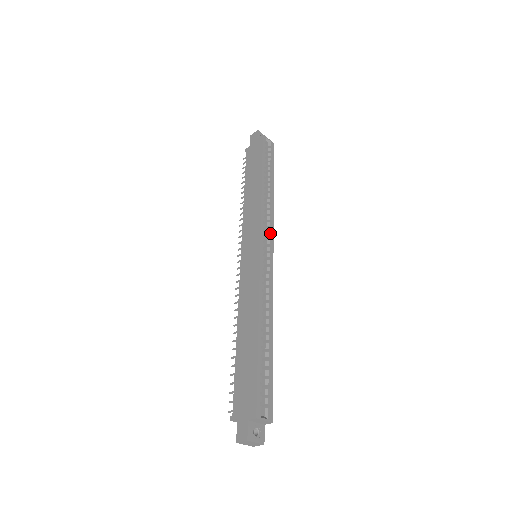
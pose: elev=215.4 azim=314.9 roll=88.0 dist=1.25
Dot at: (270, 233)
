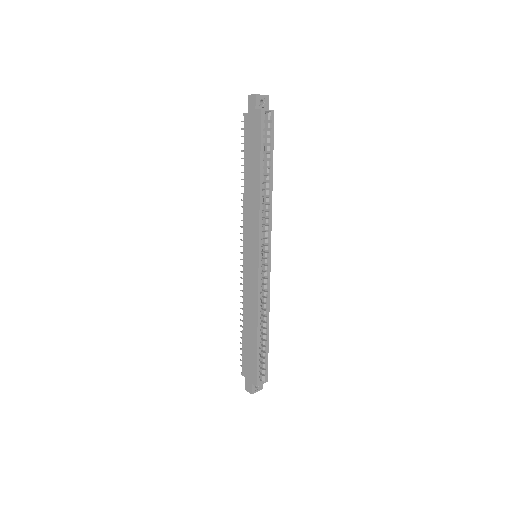
Dot at: (268, 237)
